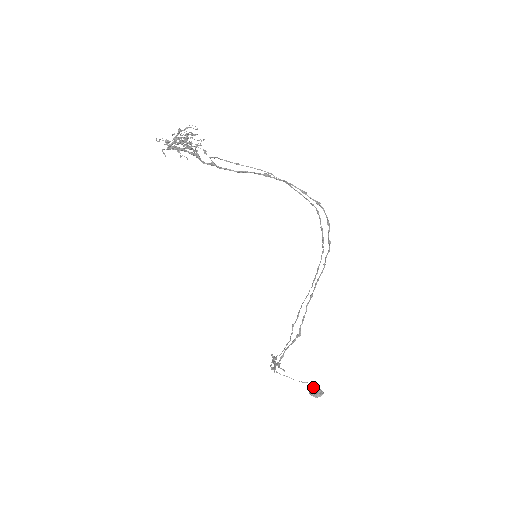
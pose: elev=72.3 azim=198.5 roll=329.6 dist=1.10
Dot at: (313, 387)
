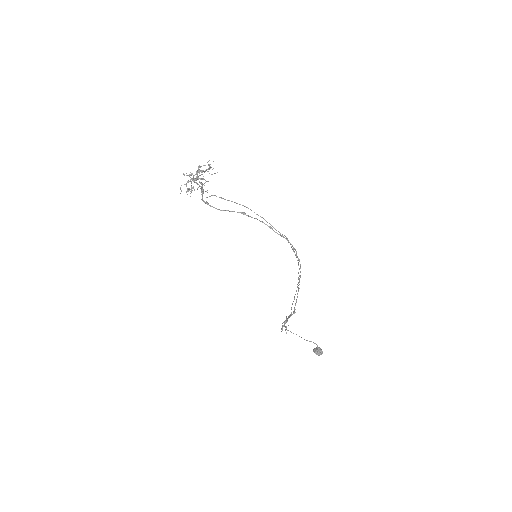
Dot at: (317, 347)
